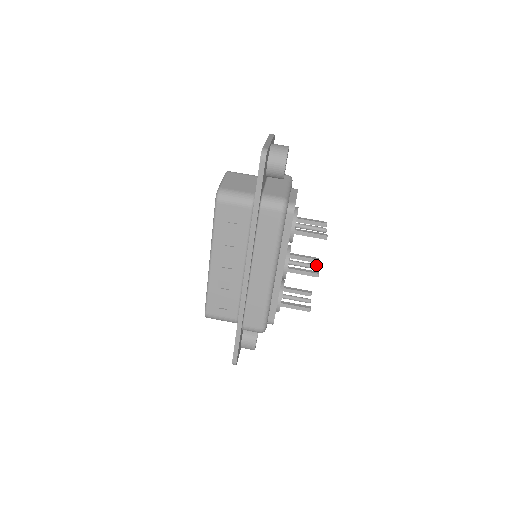
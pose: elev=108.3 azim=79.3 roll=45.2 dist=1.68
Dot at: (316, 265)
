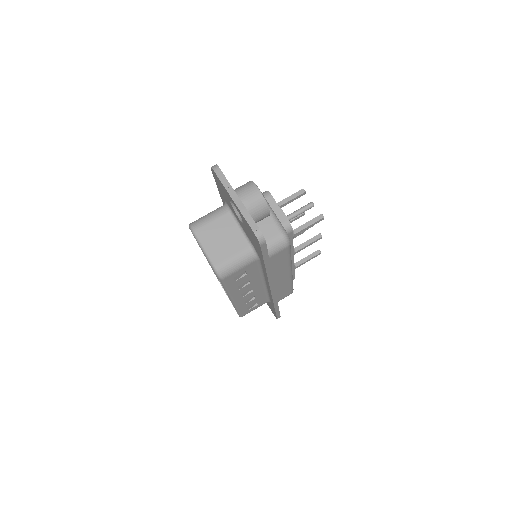
Dot at: occluded
